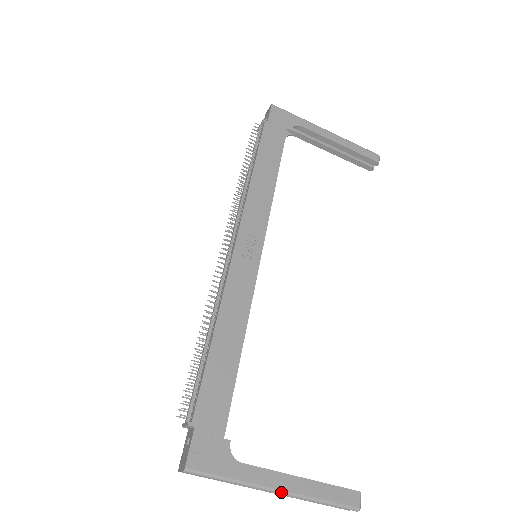
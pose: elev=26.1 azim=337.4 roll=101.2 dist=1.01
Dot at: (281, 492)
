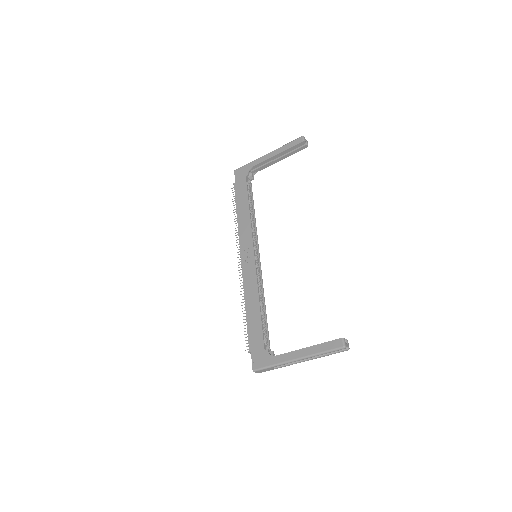
Dot at: (298, 359)
